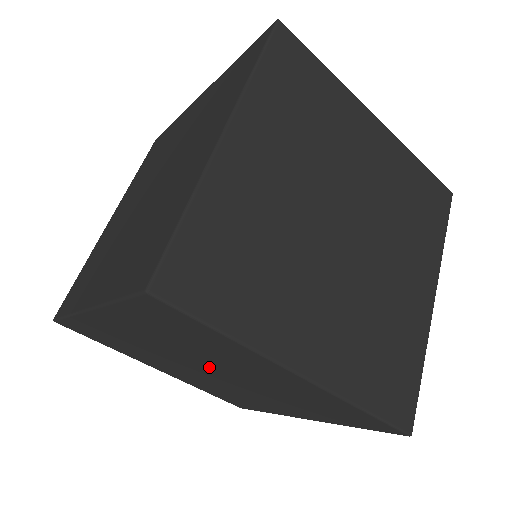
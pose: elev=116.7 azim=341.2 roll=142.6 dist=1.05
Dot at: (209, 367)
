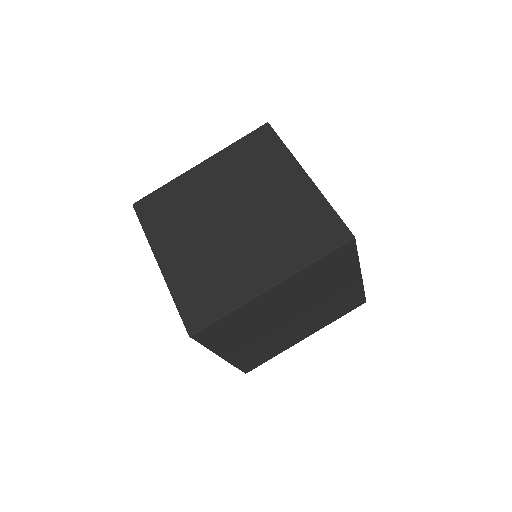
Dot at: occluded
